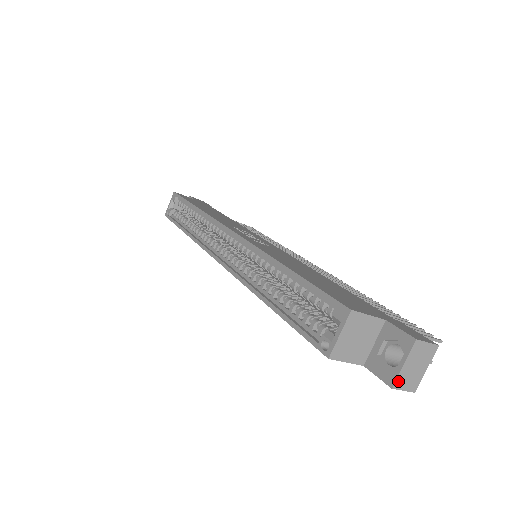
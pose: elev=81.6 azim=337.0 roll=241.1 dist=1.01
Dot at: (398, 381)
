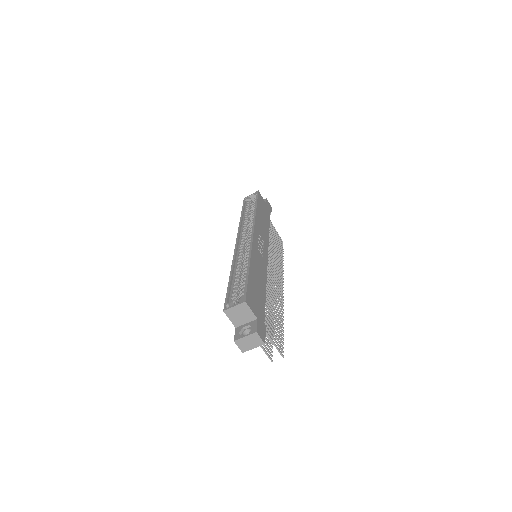
Dot at: (238, 341)
